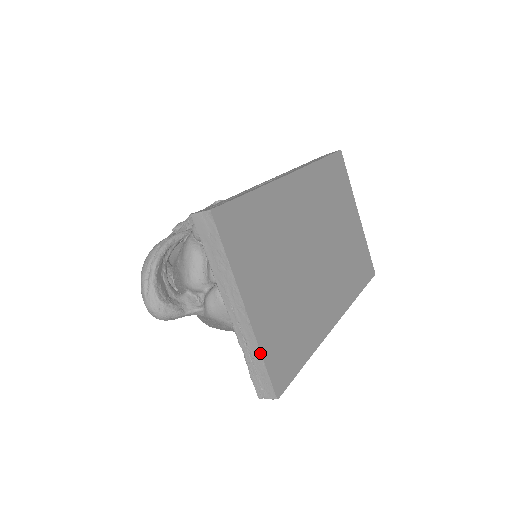
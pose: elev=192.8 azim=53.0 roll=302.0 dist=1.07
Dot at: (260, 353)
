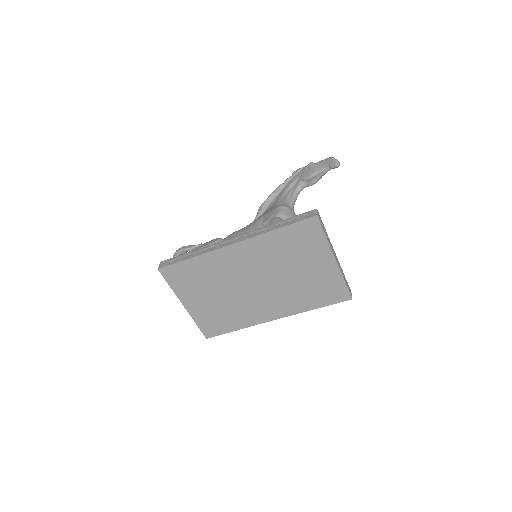
Dot at: (195, 321)
